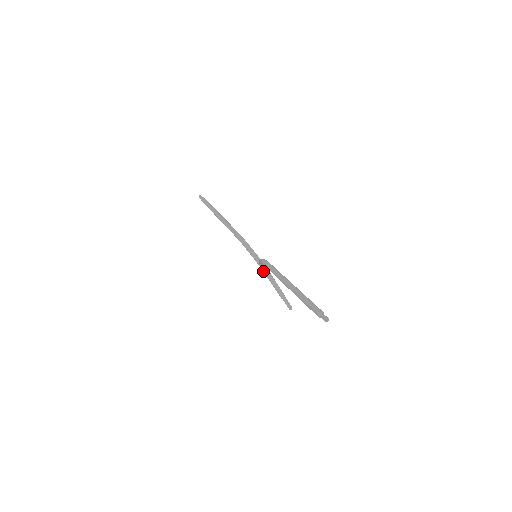
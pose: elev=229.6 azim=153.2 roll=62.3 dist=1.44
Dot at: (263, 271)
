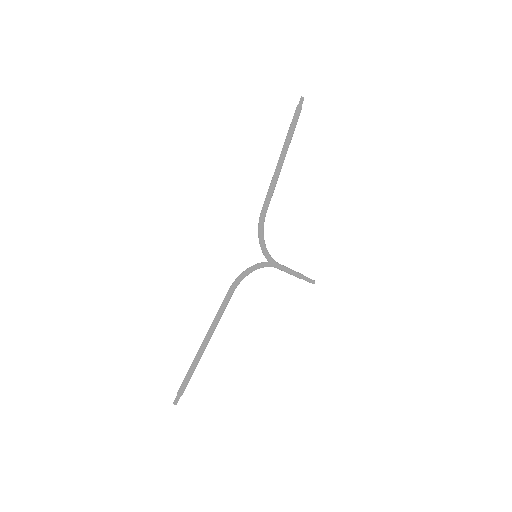
Dot at: occluded
